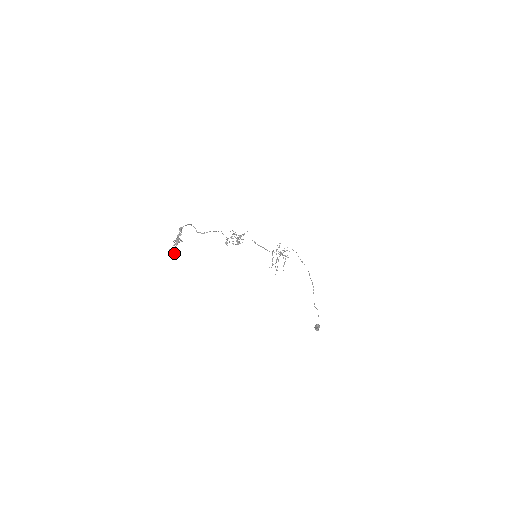
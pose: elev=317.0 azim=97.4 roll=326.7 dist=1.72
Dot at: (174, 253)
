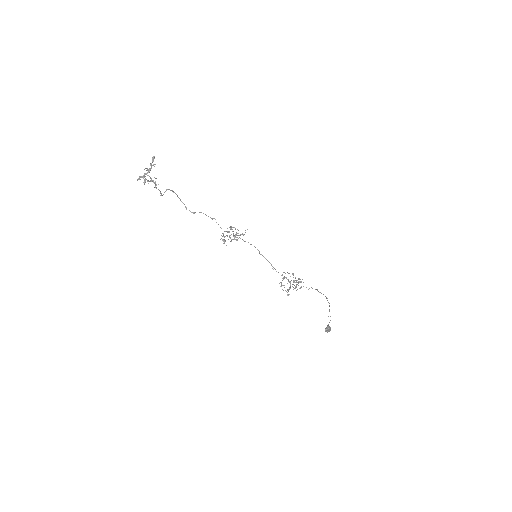
Dot at: (144, 179)
